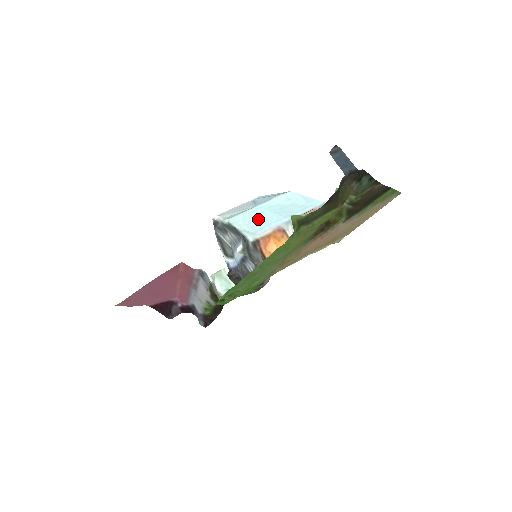
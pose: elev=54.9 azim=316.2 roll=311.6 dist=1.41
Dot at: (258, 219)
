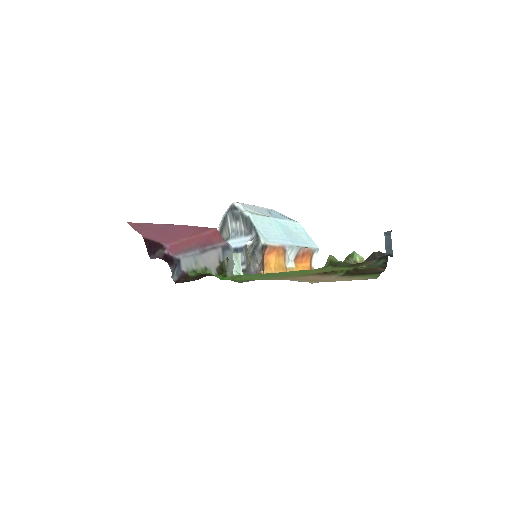
Dot at: (272, 229)
